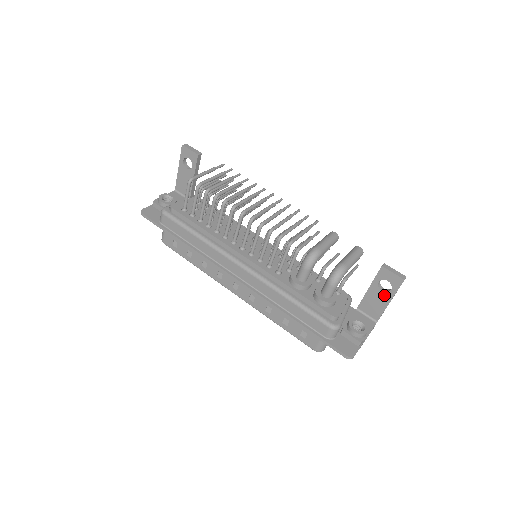
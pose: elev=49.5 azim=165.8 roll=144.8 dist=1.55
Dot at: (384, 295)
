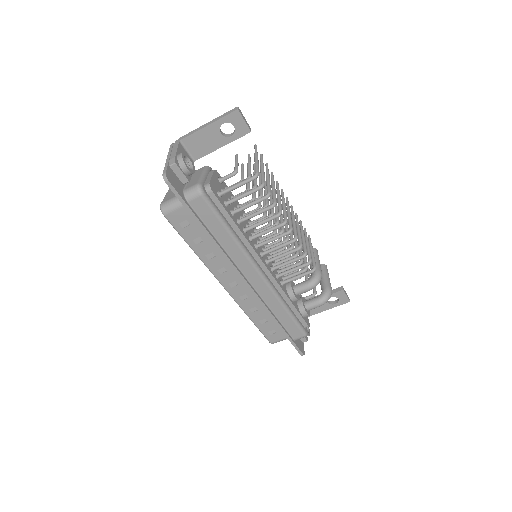
Dot at: (327, 305)
